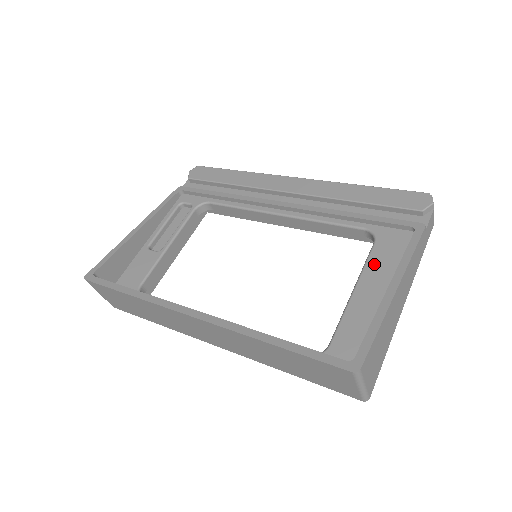
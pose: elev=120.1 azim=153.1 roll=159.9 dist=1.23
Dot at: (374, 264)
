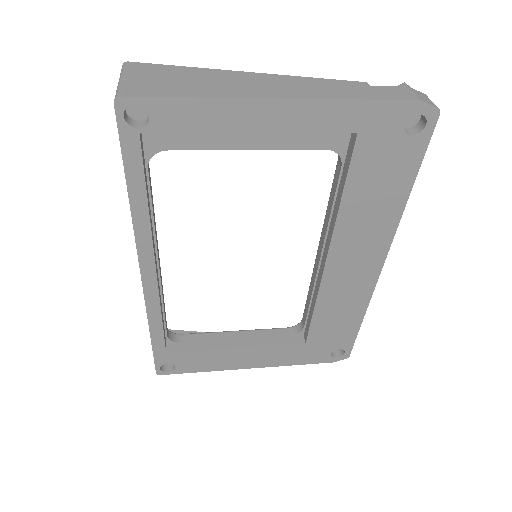
Dot at: occluded
